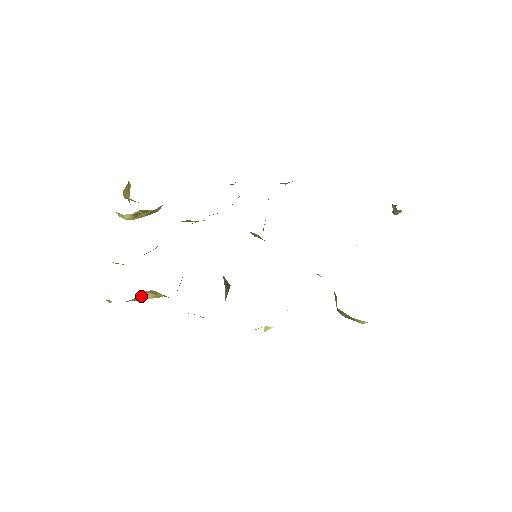
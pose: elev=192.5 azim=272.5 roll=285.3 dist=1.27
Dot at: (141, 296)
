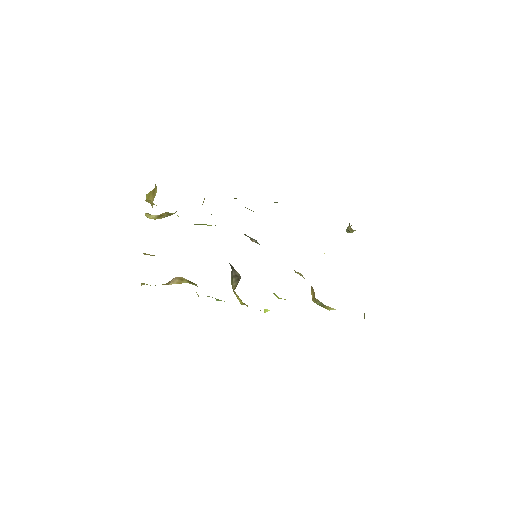
Dot at: (170, 281)
